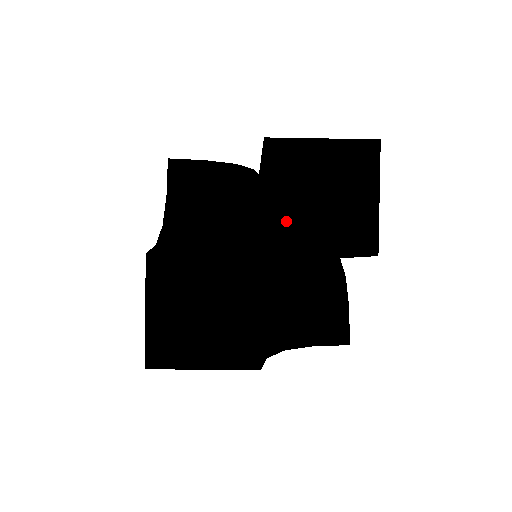
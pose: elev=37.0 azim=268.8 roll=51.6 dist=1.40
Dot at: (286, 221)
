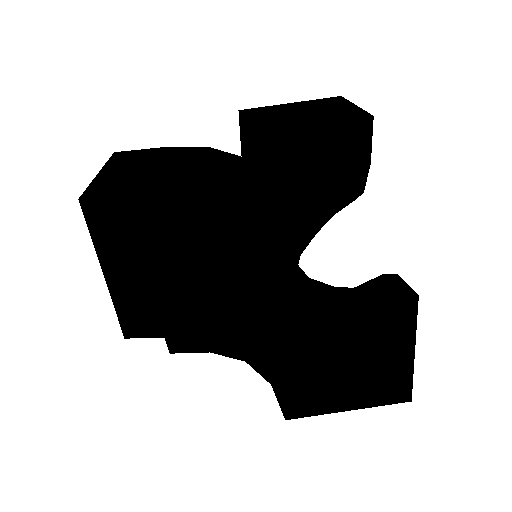
Dot at: (268, 135)
